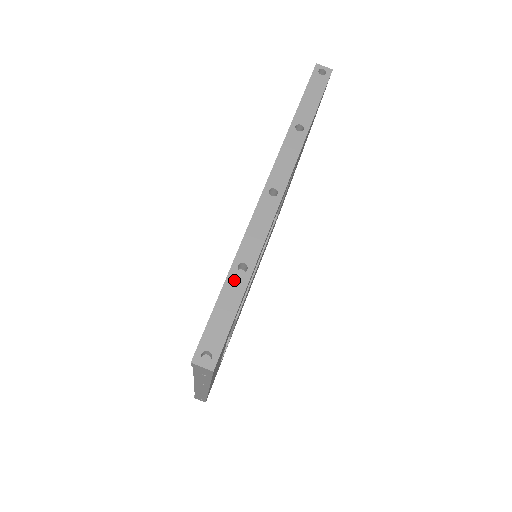
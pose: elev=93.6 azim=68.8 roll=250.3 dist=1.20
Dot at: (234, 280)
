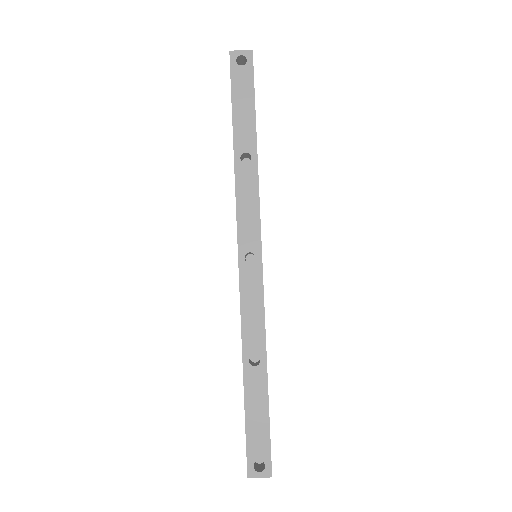
Dot at: (252, 378)
